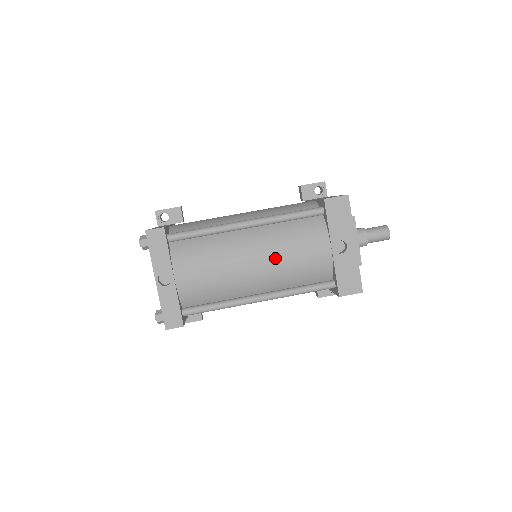
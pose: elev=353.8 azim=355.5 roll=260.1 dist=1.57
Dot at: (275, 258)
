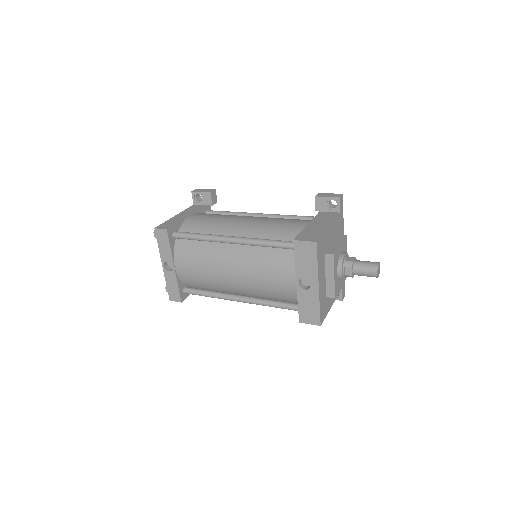
Dot at: (249, 276)
